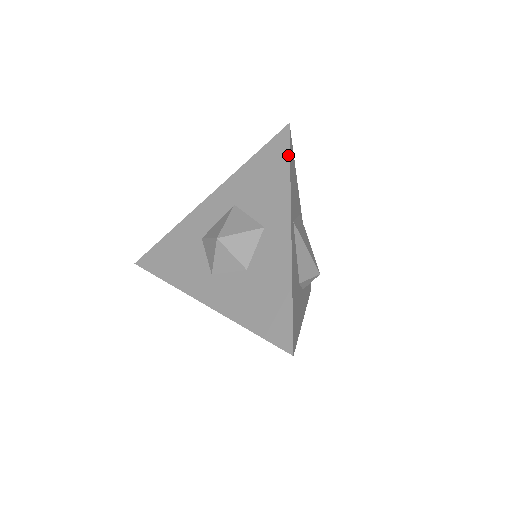
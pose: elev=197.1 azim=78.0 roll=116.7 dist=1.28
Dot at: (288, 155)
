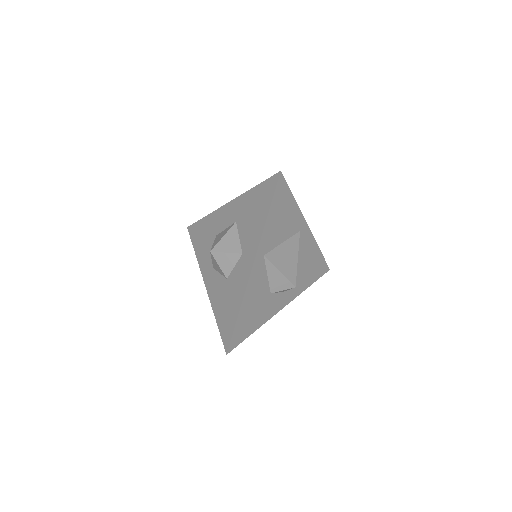
Dot at: (270, 202)
